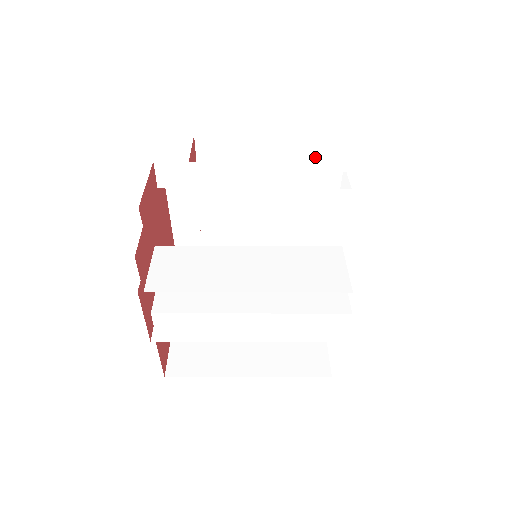
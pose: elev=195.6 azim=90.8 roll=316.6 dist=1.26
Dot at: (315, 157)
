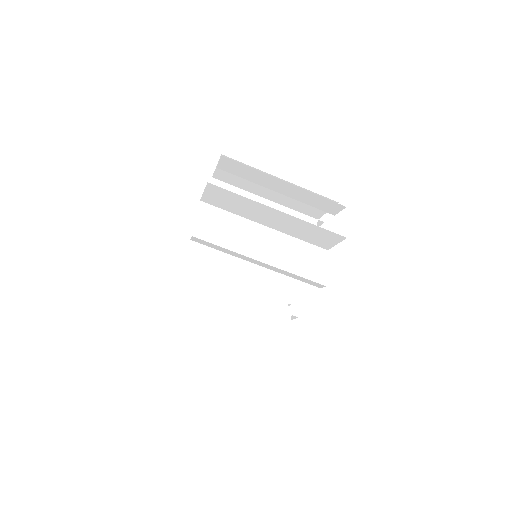
Dot at: occluded
